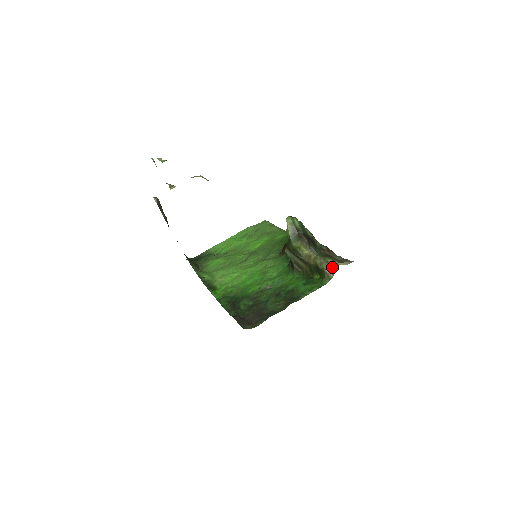
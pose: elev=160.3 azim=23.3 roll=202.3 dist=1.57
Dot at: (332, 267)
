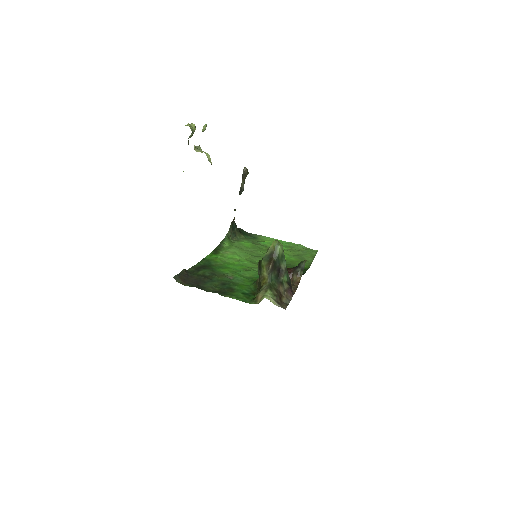
Dot at: (263, 296)
